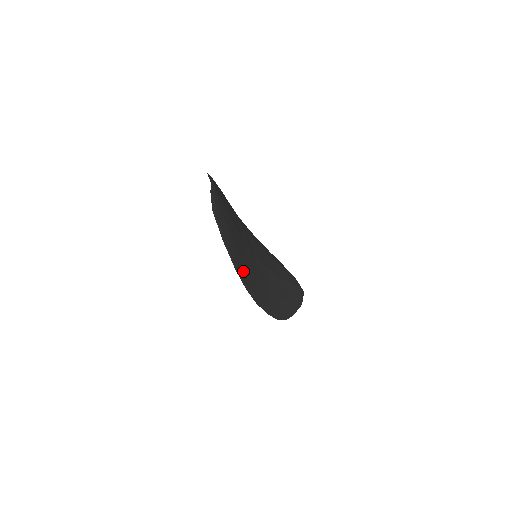
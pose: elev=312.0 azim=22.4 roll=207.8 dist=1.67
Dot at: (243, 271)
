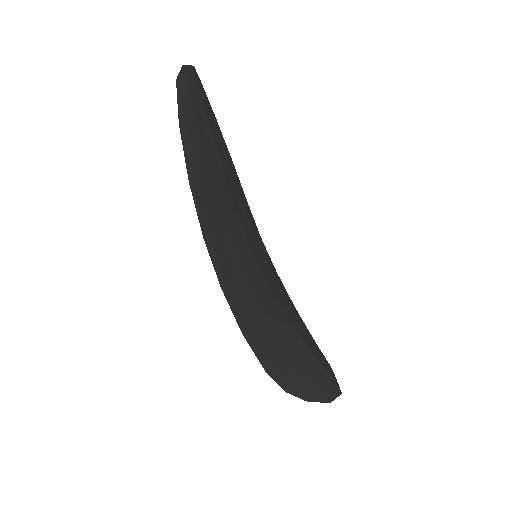
Dot at: (209, 214)
